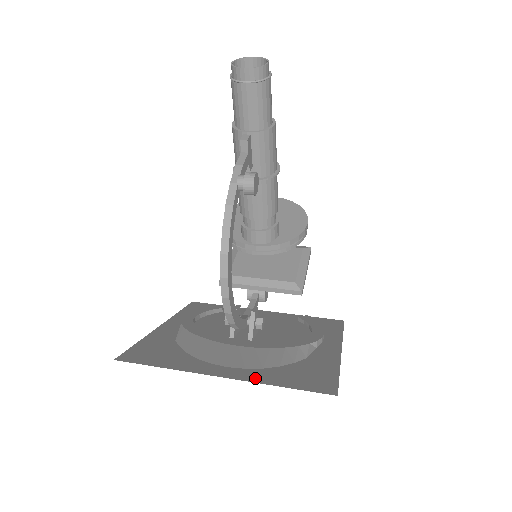
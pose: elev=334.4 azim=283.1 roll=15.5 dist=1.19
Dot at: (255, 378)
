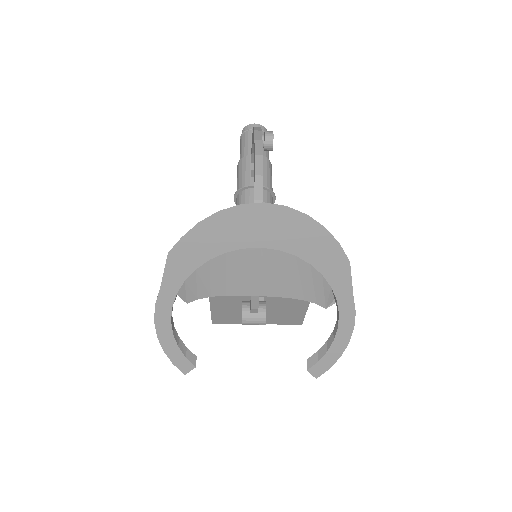
Dot at: occluded
